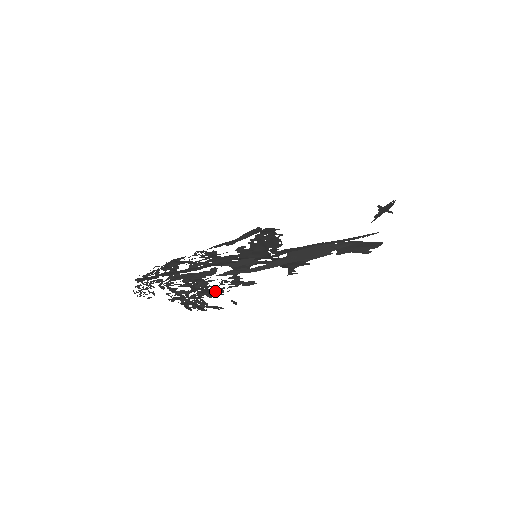
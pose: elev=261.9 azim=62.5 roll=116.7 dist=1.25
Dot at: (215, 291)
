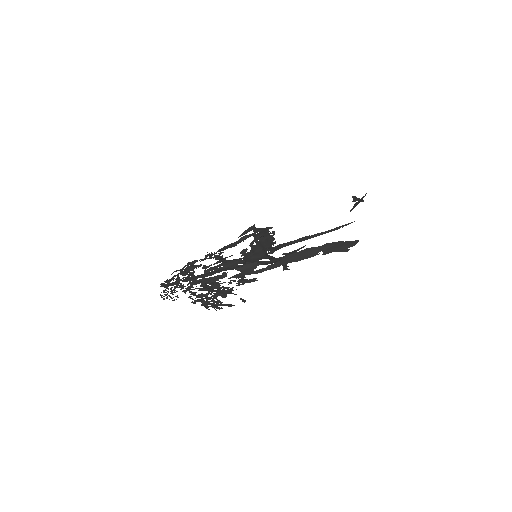
Dot at: (227, 291)
